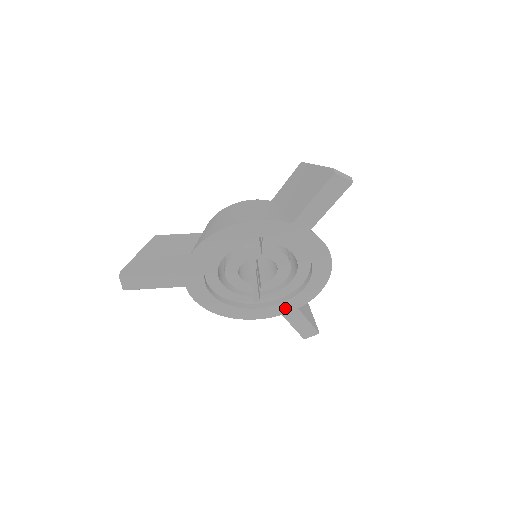
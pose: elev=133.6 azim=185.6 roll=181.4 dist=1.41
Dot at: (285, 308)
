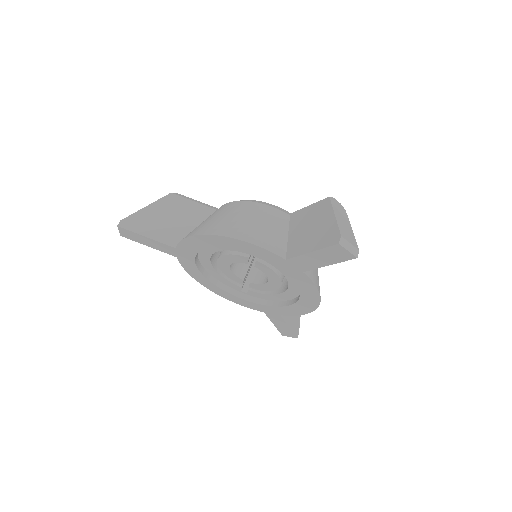
Dot at: (268, 309)
